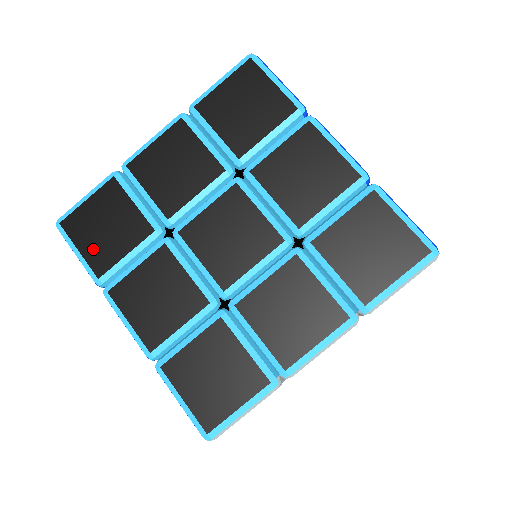
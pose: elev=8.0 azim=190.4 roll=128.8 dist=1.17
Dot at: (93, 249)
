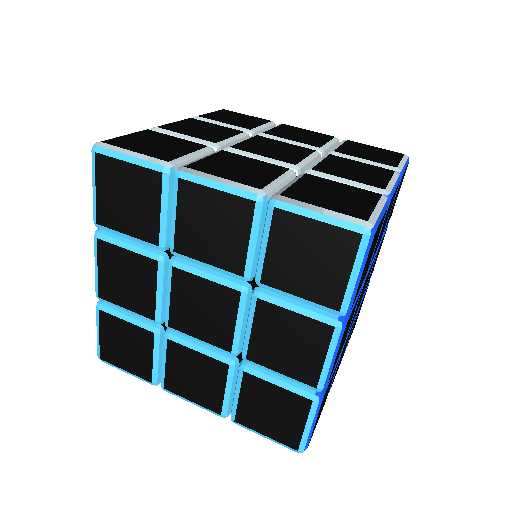
Dot at: (107, 202)
